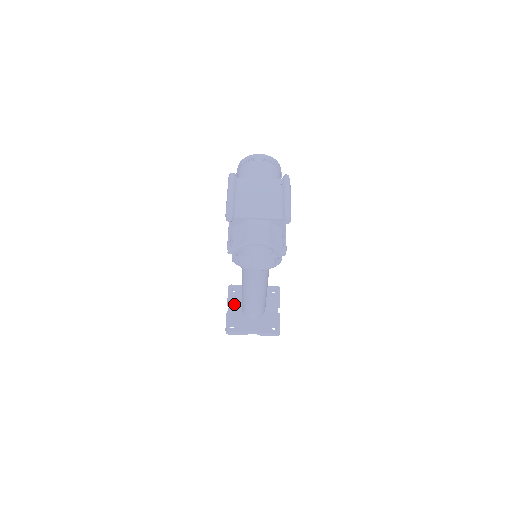
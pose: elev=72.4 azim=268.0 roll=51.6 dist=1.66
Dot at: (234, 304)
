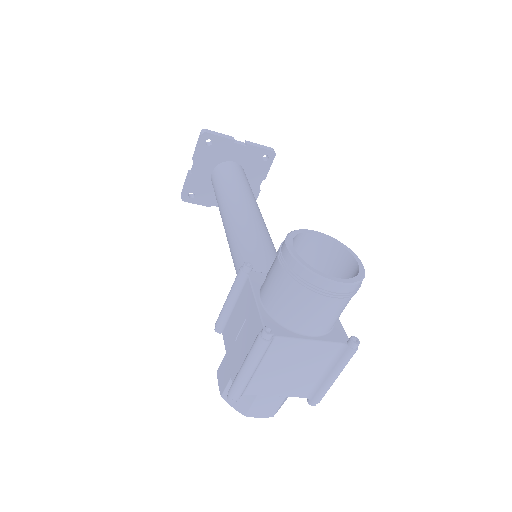
Dot at: (203, 165)
